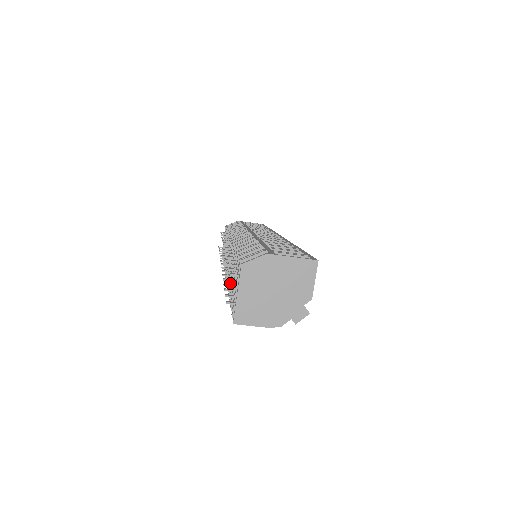
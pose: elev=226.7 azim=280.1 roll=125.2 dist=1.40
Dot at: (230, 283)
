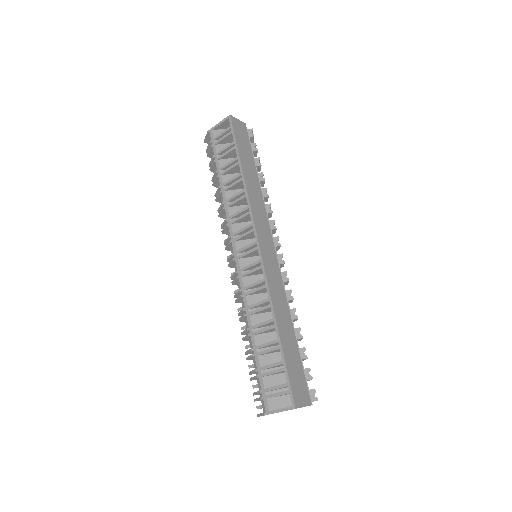
Dot at: occluded
